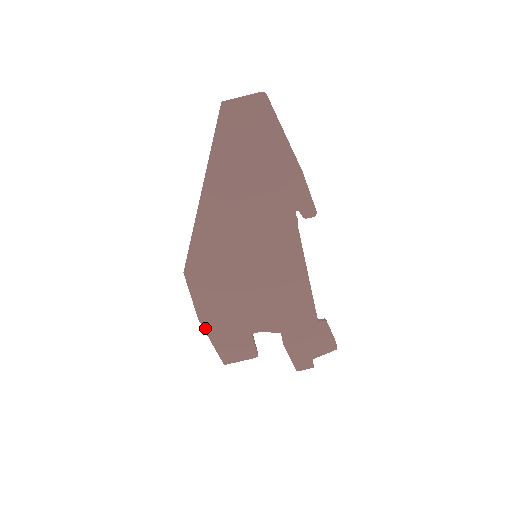
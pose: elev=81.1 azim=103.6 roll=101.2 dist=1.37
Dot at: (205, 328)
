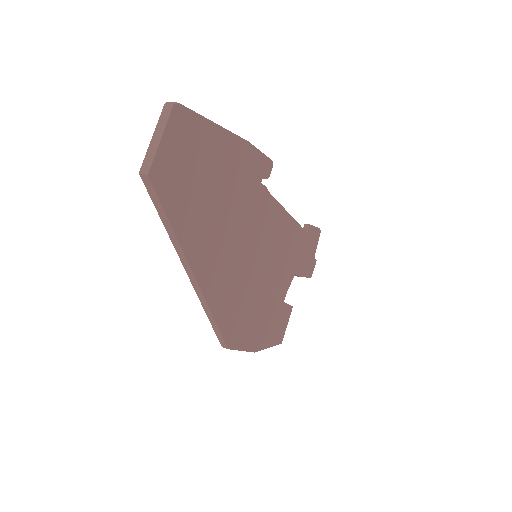
Dot at: (261, 349)
